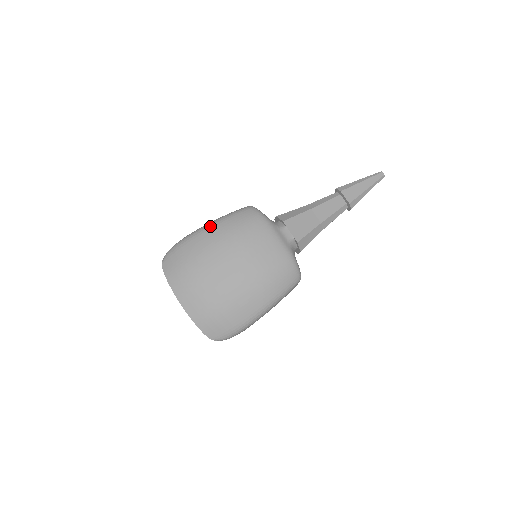
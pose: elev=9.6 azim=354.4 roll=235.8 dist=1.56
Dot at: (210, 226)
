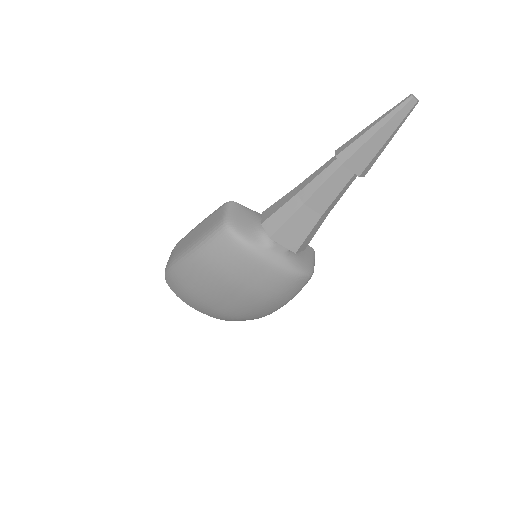
Dot at: (190, 259)
